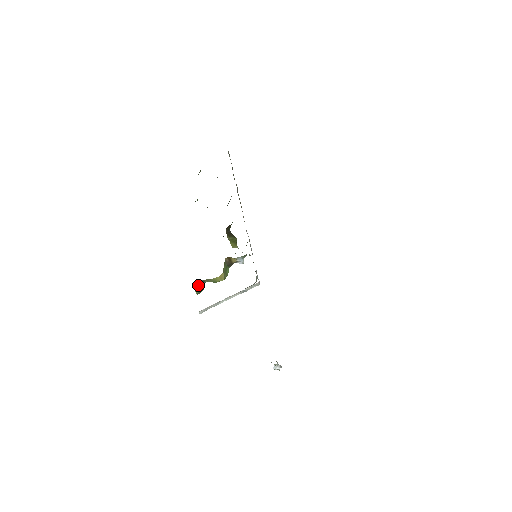
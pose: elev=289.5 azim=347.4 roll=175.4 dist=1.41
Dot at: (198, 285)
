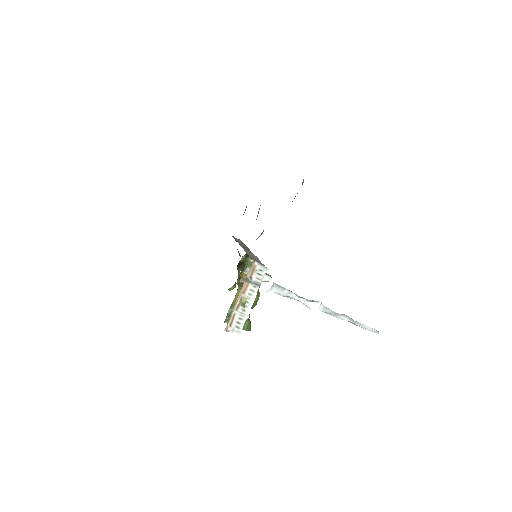
Dot at: occluded
